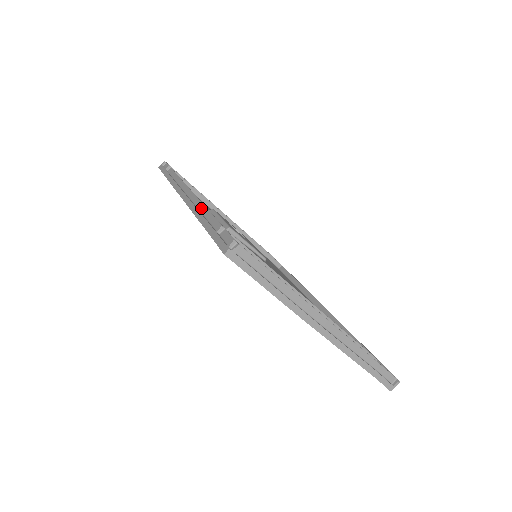
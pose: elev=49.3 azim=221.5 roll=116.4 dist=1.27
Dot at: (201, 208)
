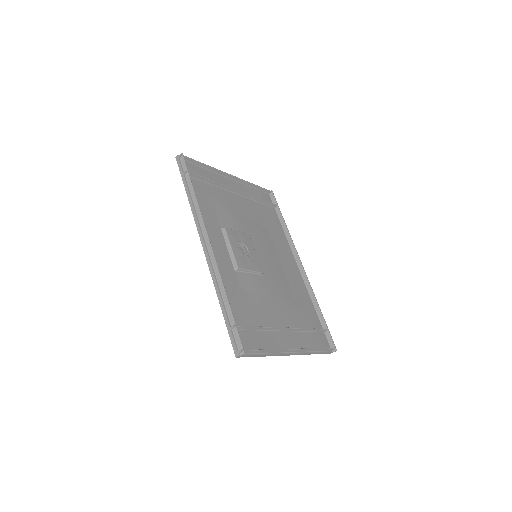
Dot at: (219, 281)
